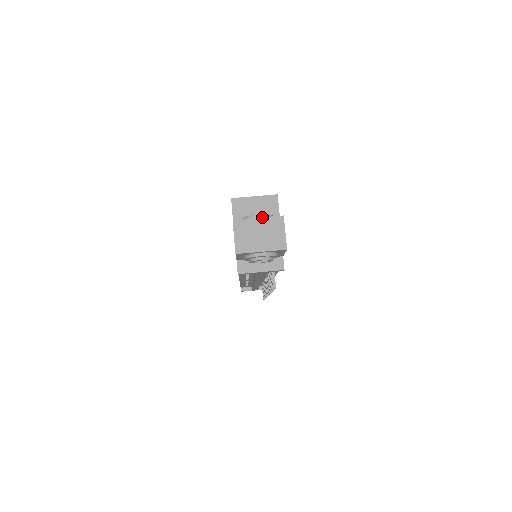
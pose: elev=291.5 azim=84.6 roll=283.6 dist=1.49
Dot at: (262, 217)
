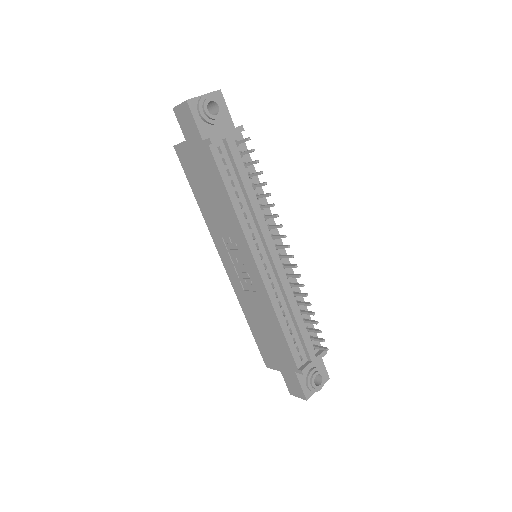
Dot at: occluded
